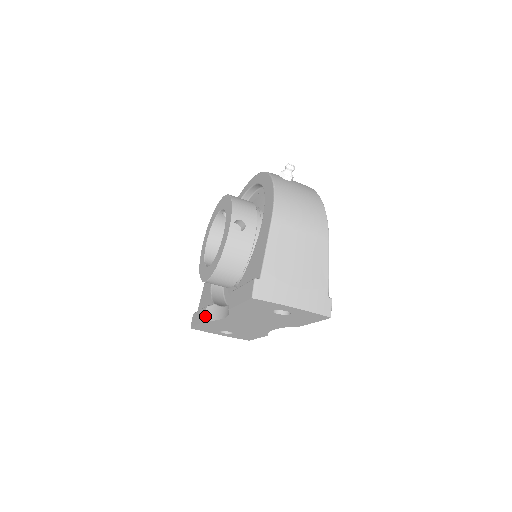
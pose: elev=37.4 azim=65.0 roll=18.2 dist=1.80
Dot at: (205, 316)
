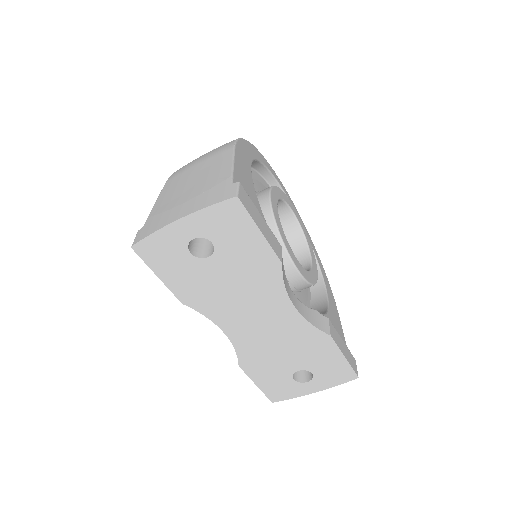
Dot at: occluded
